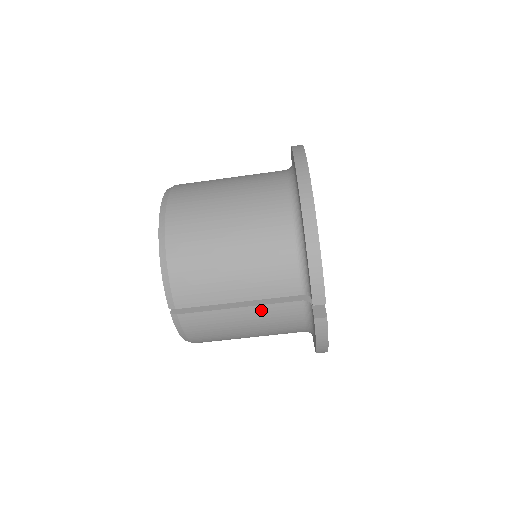
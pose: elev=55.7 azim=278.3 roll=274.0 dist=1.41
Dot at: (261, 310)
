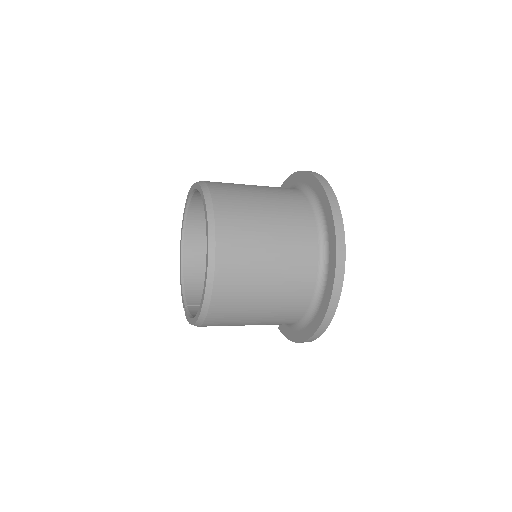
Dot at: occluded
